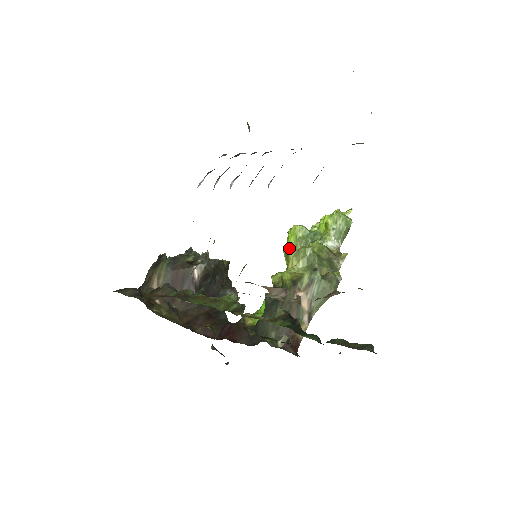
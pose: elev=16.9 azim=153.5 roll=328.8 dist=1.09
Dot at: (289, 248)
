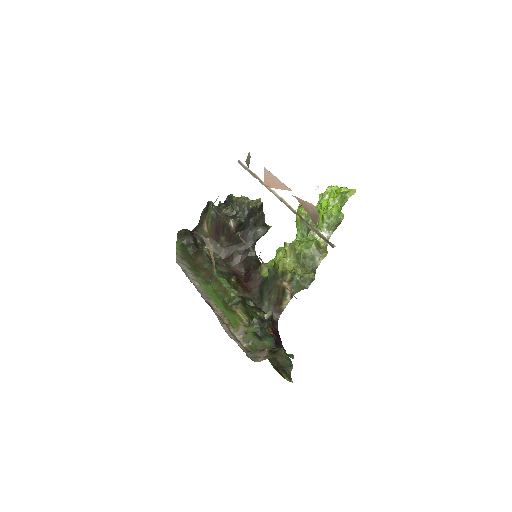
Dot at: (297, 221)
